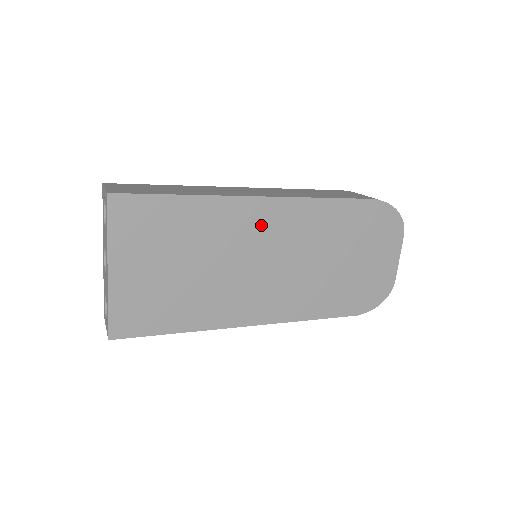
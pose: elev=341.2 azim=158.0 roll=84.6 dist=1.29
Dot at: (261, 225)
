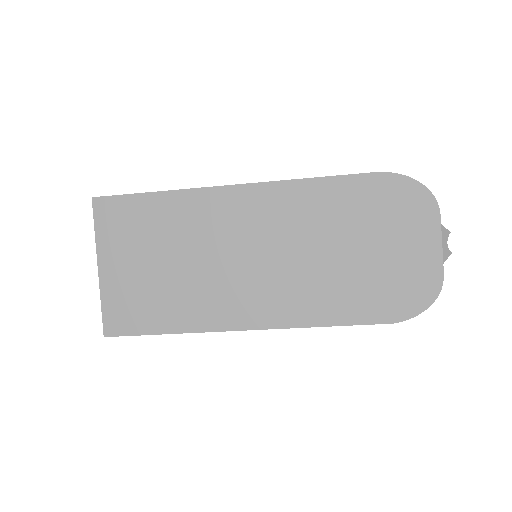
Dot at: (240, 215)
